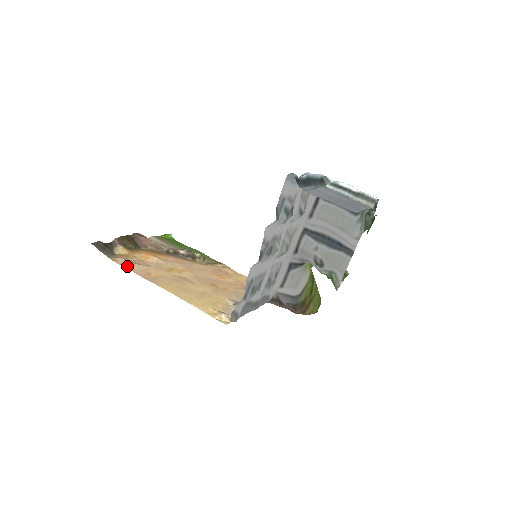
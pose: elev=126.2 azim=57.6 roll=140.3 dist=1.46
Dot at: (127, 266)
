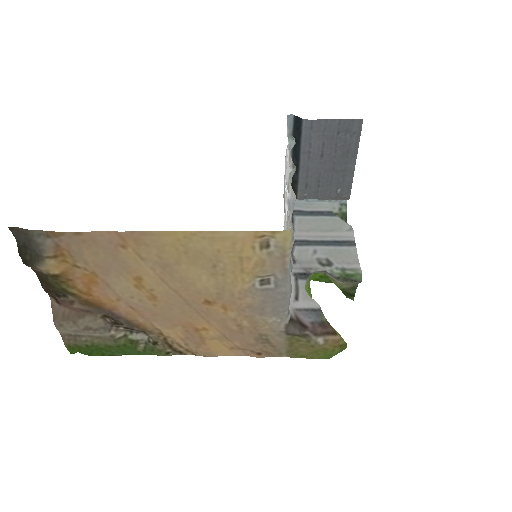
Dot at: (86, 234)
